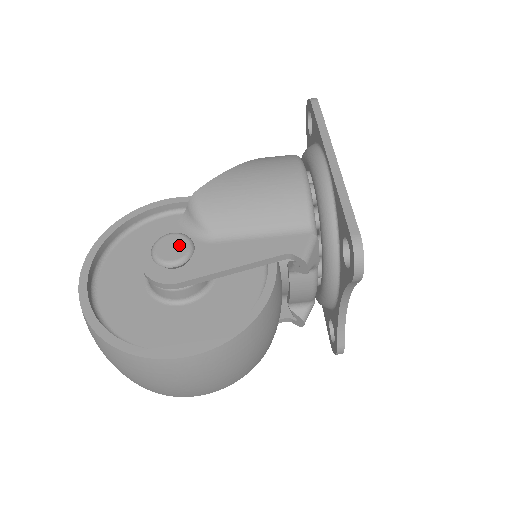
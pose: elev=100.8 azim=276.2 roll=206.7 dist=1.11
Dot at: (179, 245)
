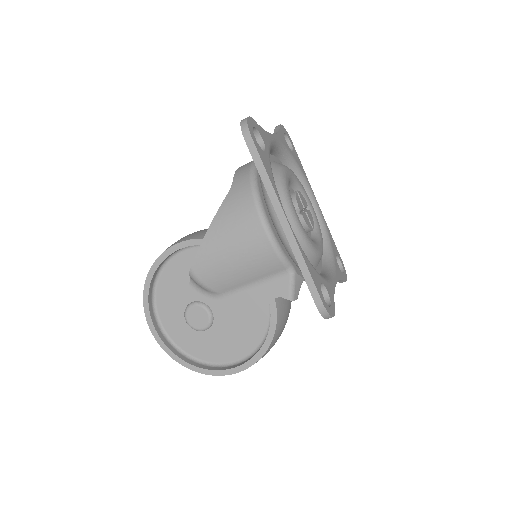
Dot at: (201, 315)
